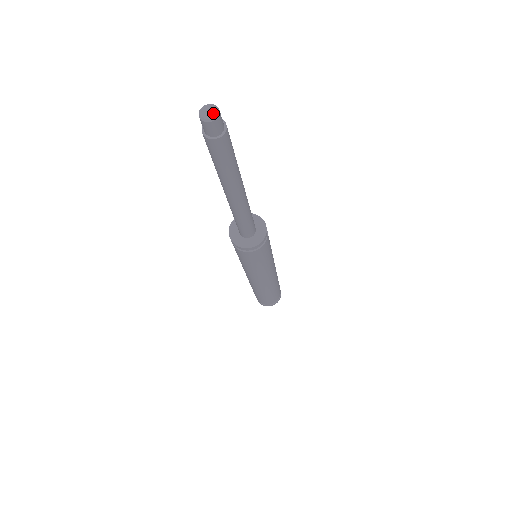
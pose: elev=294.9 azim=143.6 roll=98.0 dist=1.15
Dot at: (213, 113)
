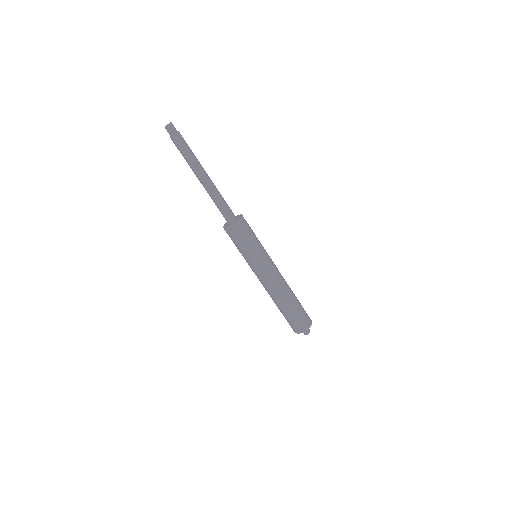
Dot at: (167, 124)
